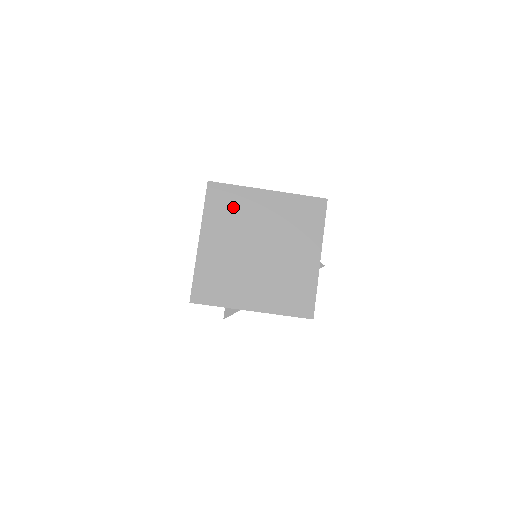
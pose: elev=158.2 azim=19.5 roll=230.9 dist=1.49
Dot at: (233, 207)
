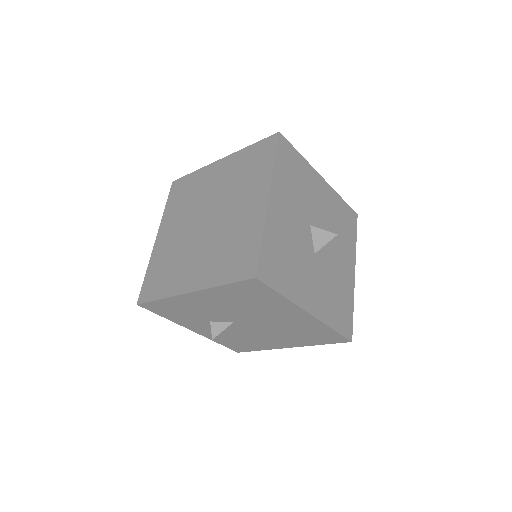
Dot at: (188, 192)
